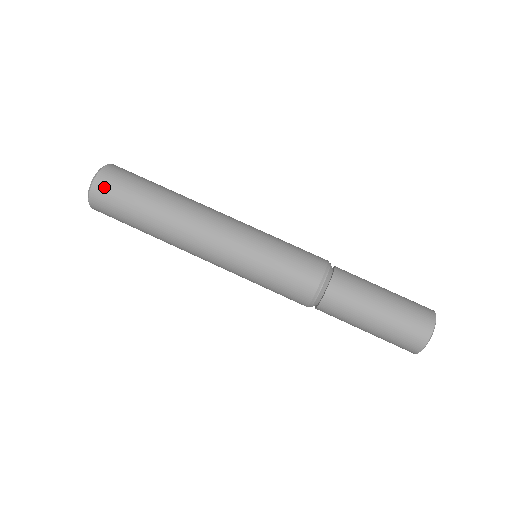
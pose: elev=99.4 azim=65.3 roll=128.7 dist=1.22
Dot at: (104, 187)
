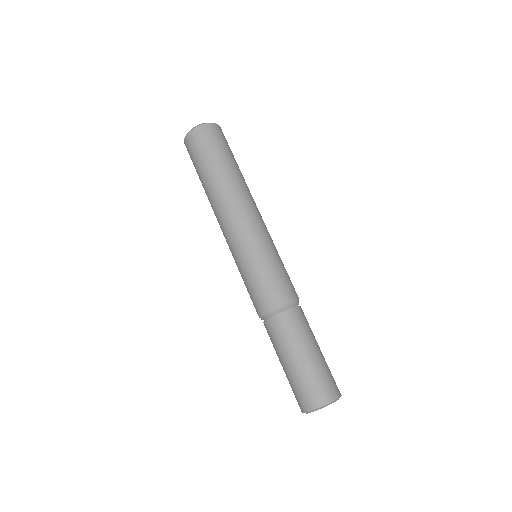
Dot at: (196, 137)
